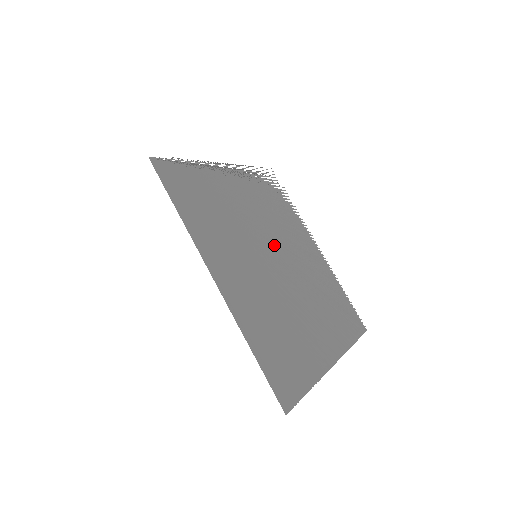
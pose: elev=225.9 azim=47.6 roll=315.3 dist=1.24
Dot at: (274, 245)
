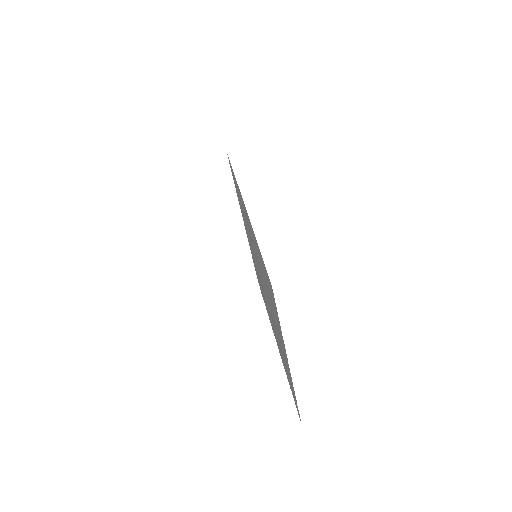
Dot at: (261, 281)
